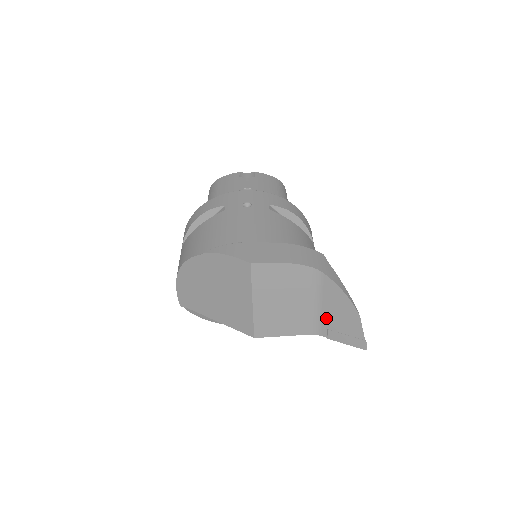
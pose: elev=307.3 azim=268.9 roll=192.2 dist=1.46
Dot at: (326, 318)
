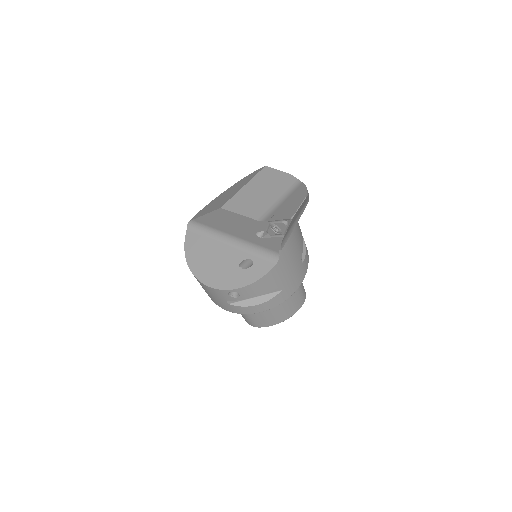
Dot at: (280, 208)
